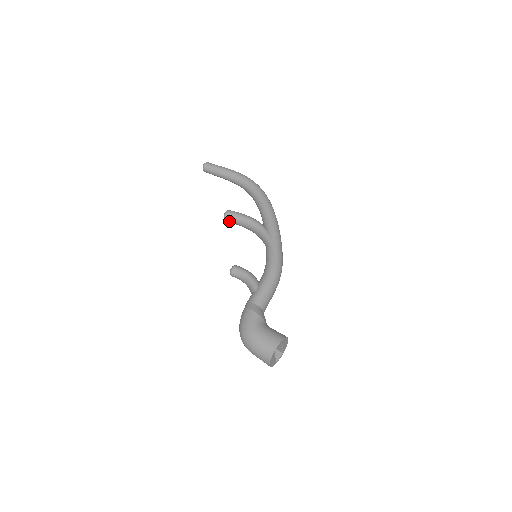
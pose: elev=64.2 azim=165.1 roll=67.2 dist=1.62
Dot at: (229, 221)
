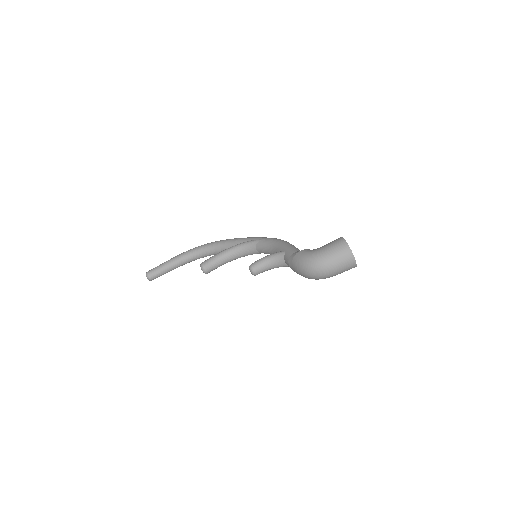
Dot at: (209, 268)
